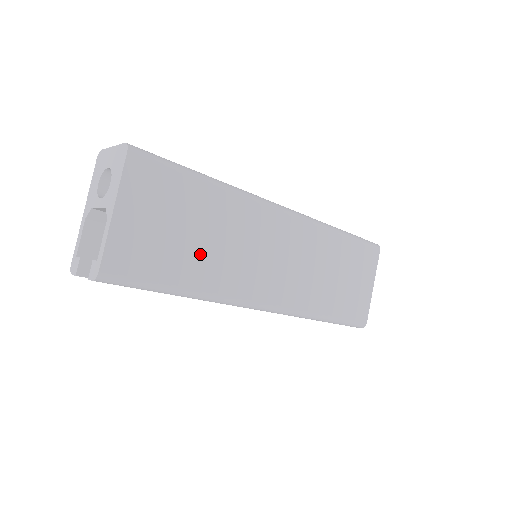
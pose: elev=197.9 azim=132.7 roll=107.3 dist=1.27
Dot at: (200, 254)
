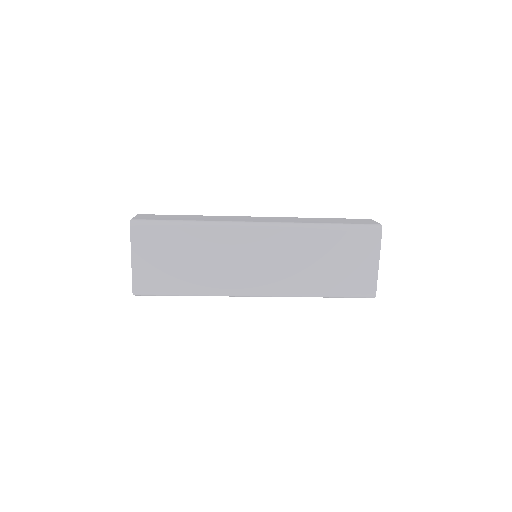
Dot at: (193, 271)
